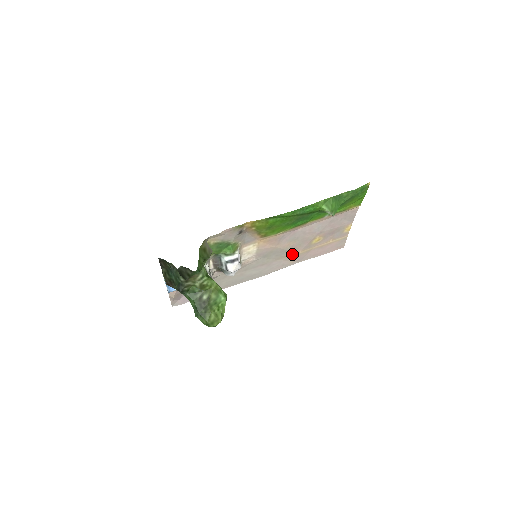
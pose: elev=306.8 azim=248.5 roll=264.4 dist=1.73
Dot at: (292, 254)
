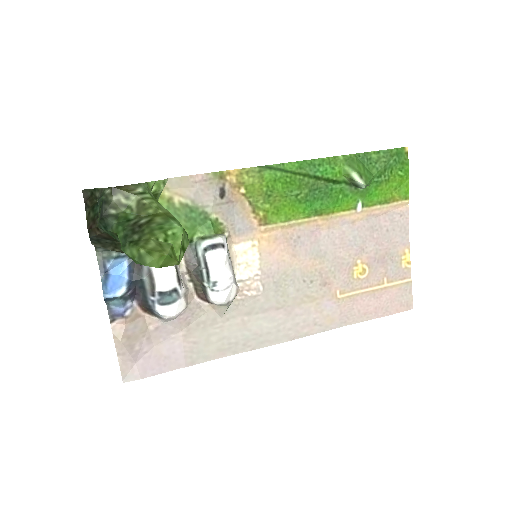
Dot at: (325, 296)
